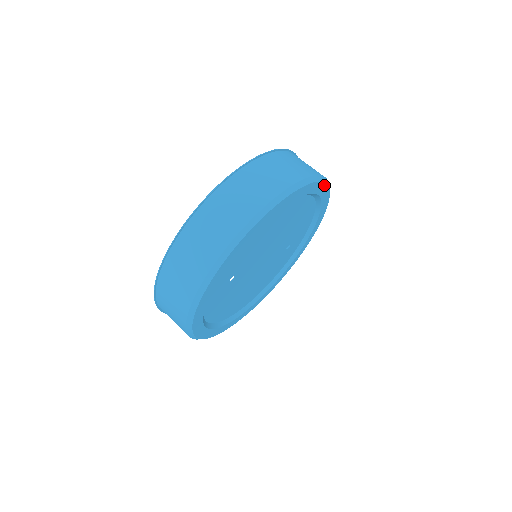
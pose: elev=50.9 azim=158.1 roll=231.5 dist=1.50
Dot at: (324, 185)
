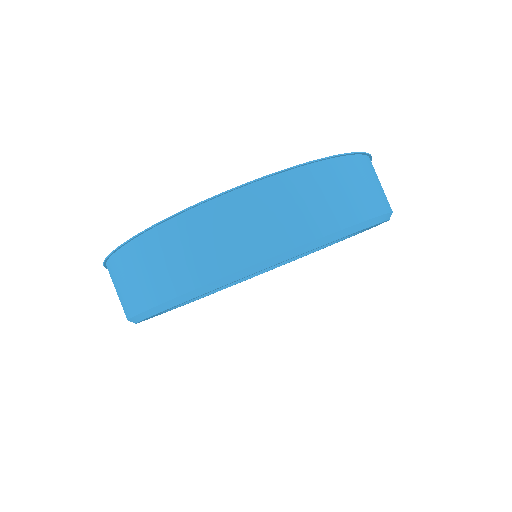
Dot at: (354, 235)
